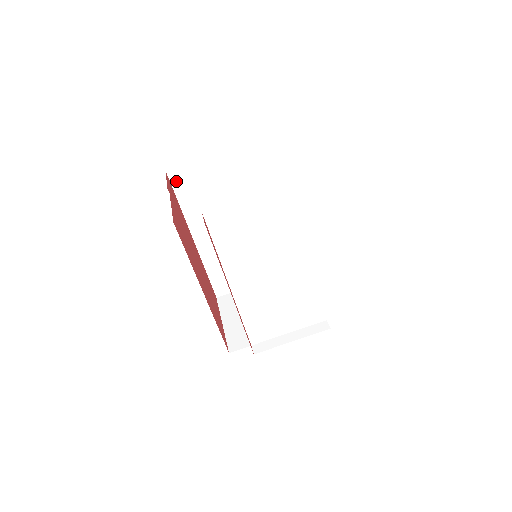
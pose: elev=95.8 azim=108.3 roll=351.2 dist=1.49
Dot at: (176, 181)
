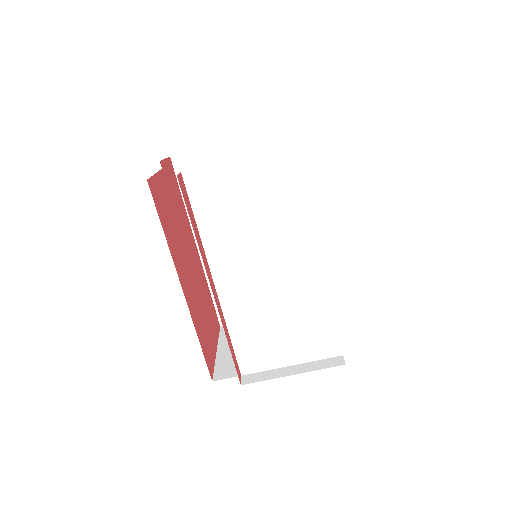
Dot at: (181, 170)
